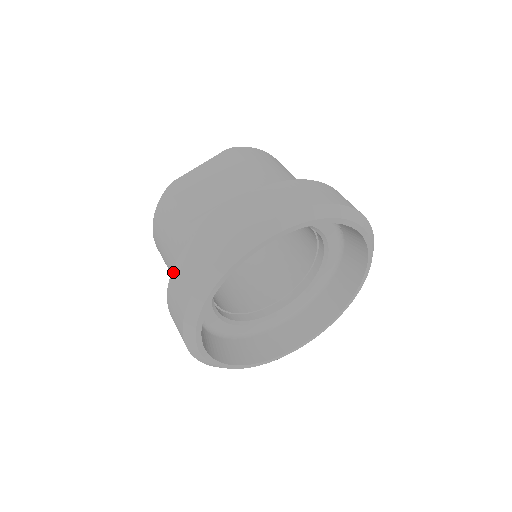
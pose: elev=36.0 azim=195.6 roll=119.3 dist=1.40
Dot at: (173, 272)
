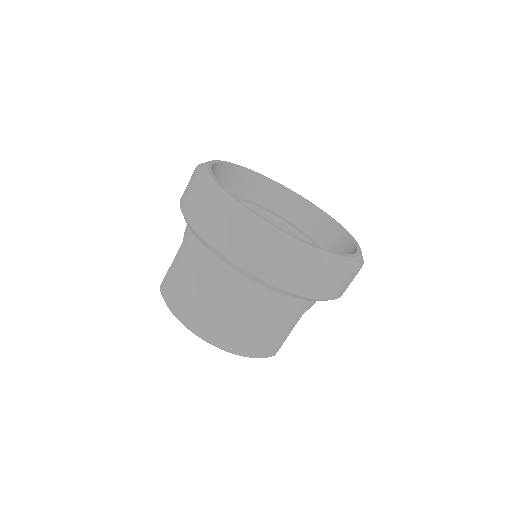
Dot at: (189, 221)
